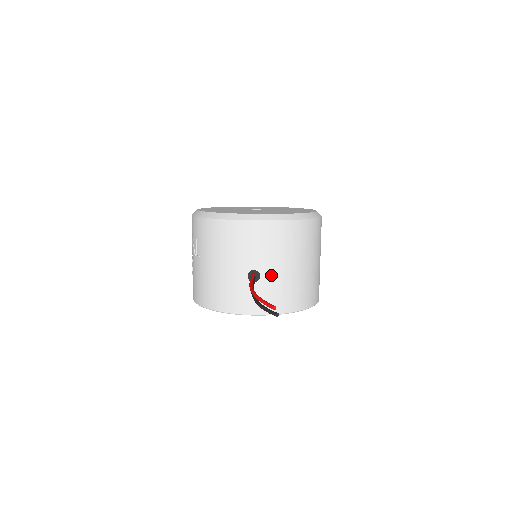
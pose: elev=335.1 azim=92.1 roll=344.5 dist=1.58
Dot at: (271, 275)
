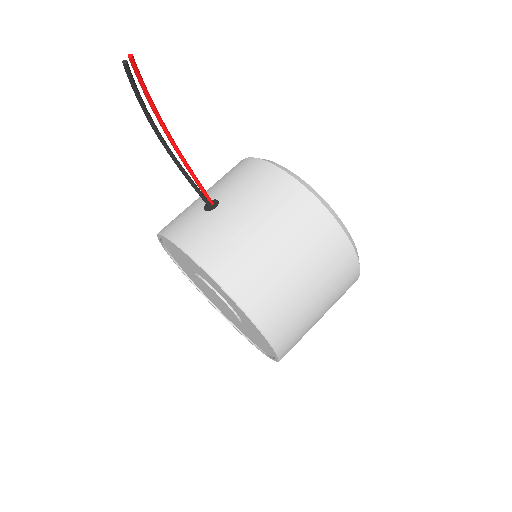
Dot at: (225, 213)
